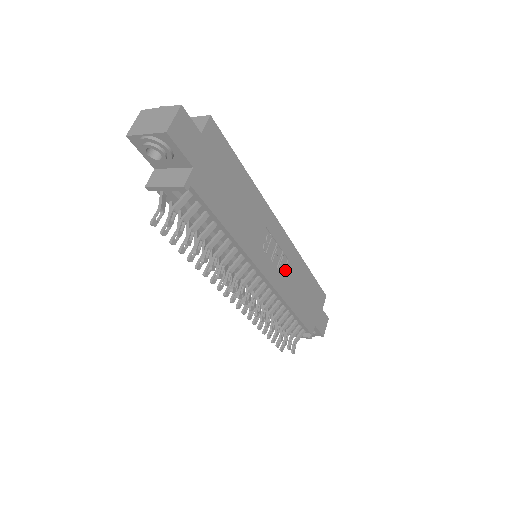
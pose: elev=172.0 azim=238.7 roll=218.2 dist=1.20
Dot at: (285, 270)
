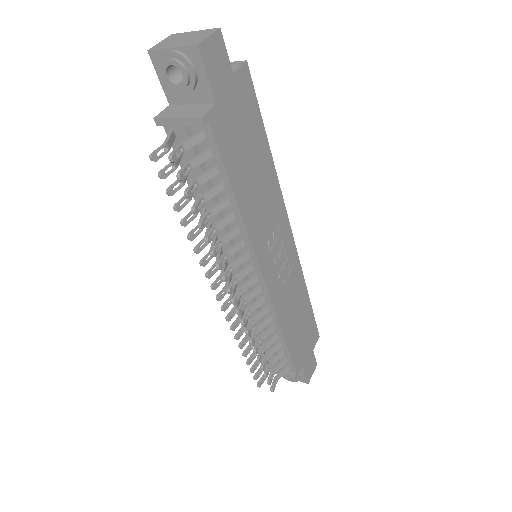
Dot at: (285, 282)
